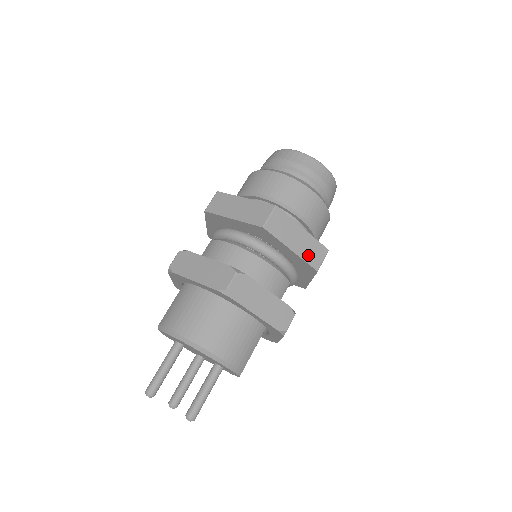
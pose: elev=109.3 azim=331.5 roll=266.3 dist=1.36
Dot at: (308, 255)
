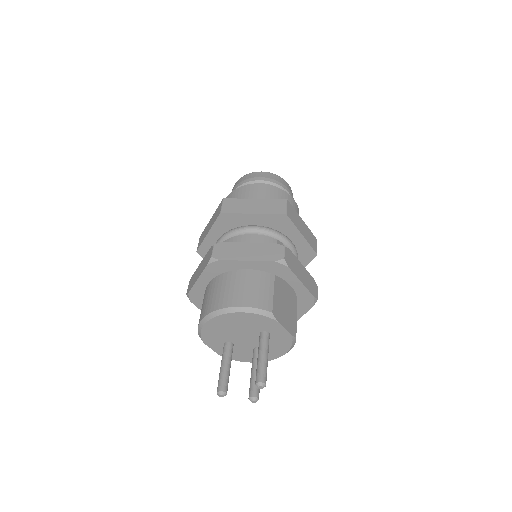
Dot at: (270, 210)
